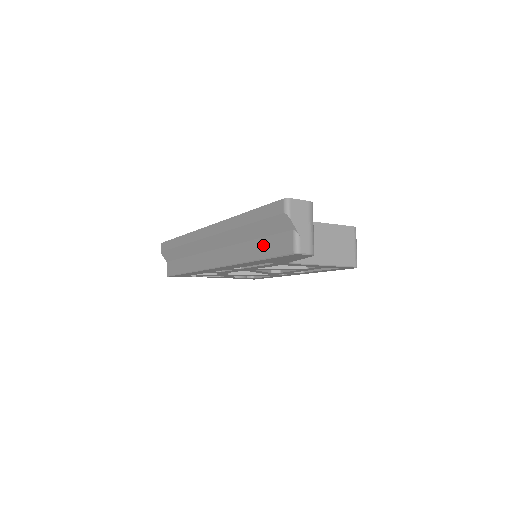
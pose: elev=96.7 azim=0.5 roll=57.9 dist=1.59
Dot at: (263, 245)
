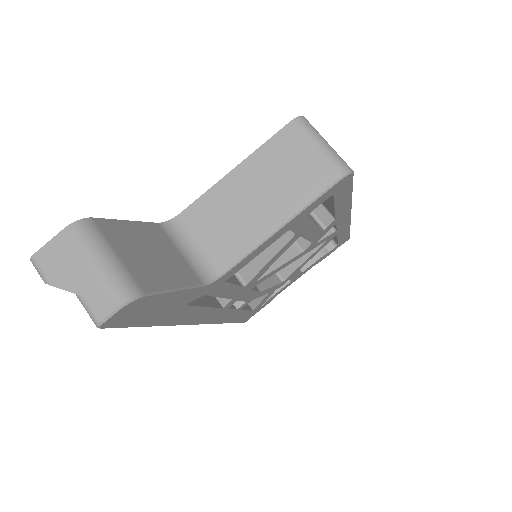
Dot at: occluded
